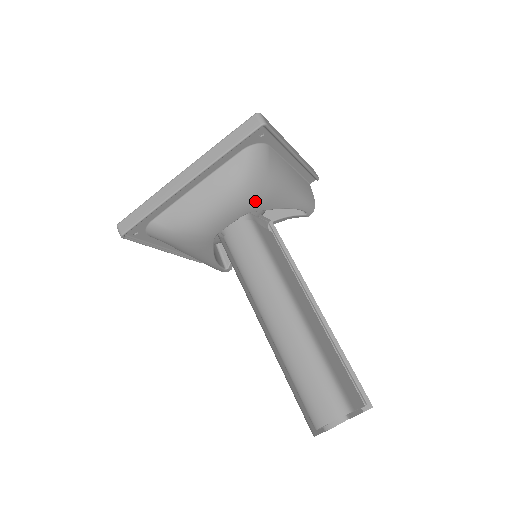
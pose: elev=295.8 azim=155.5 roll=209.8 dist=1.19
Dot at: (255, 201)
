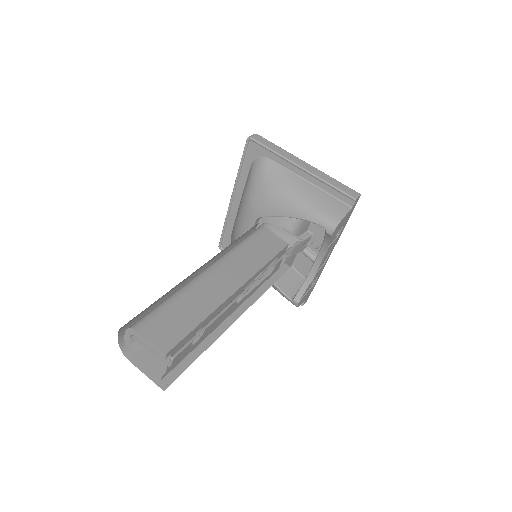
Dot at: (257, 205)
